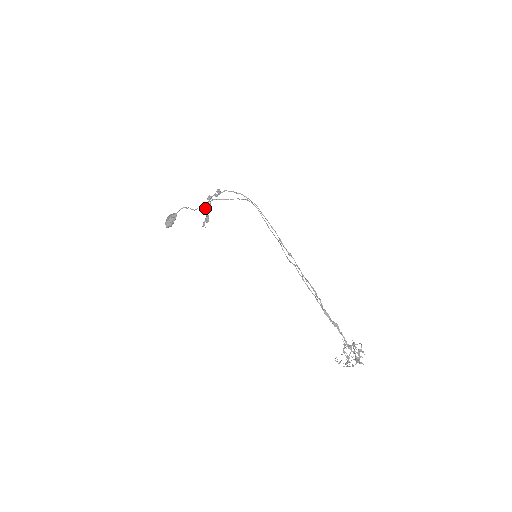
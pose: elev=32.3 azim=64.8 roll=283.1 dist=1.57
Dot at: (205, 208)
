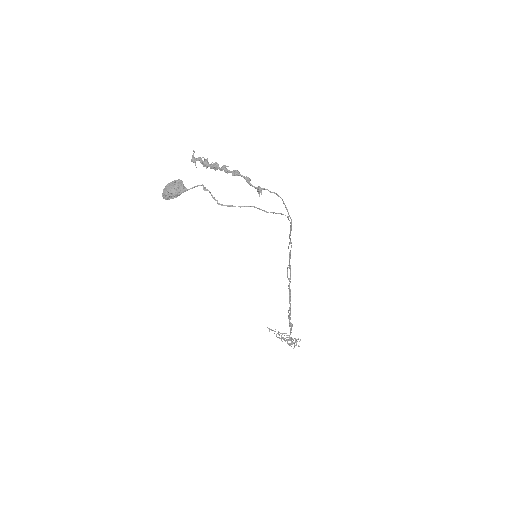
Dot at: (217, 166)
